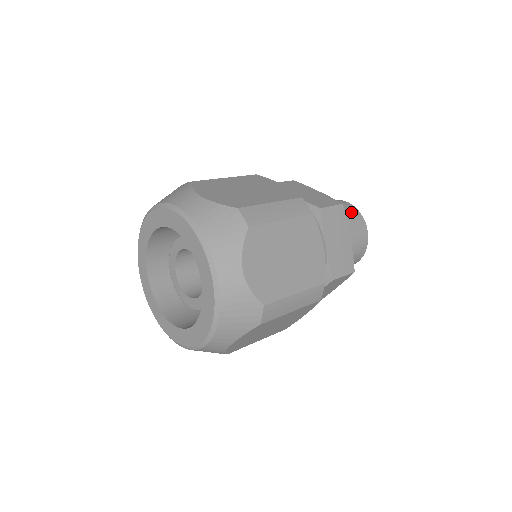
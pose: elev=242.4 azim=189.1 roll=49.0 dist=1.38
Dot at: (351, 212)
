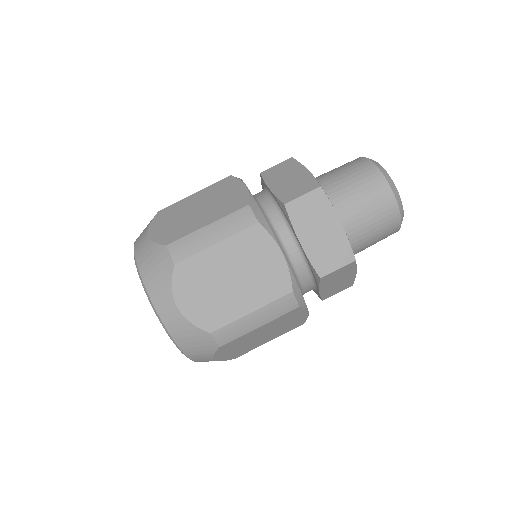
Dot at: occluded
